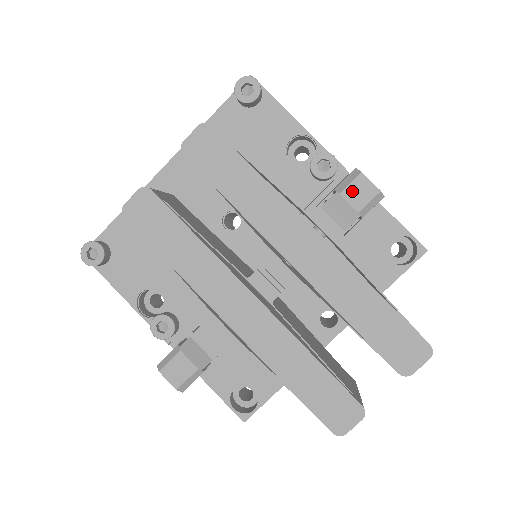
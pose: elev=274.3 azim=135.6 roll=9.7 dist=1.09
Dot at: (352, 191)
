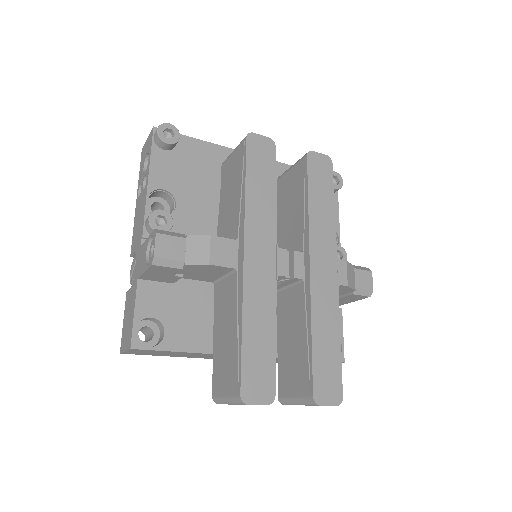
Dot at: (361, 274)
